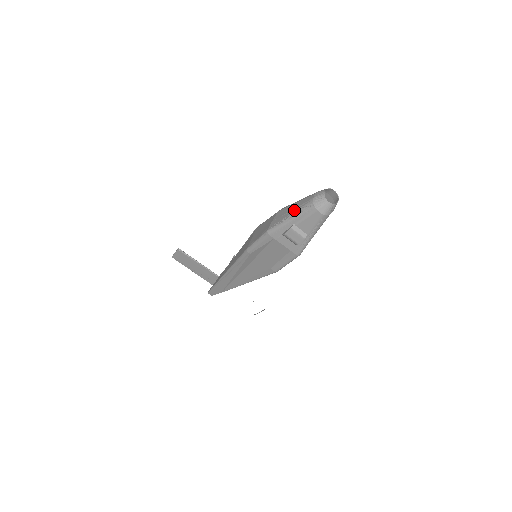
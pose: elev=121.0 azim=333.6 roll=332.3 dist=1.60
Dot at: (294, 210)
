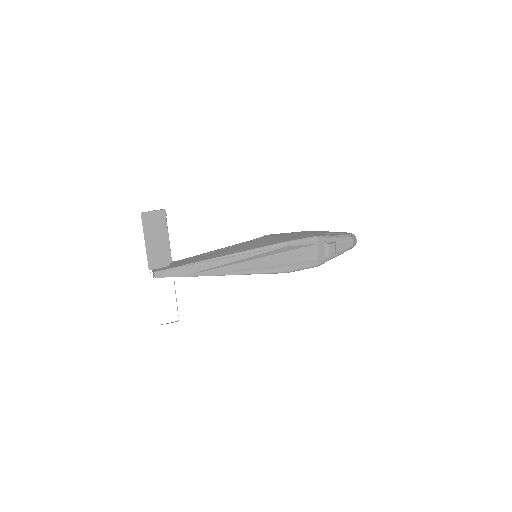
Dot at: (335, 234)
